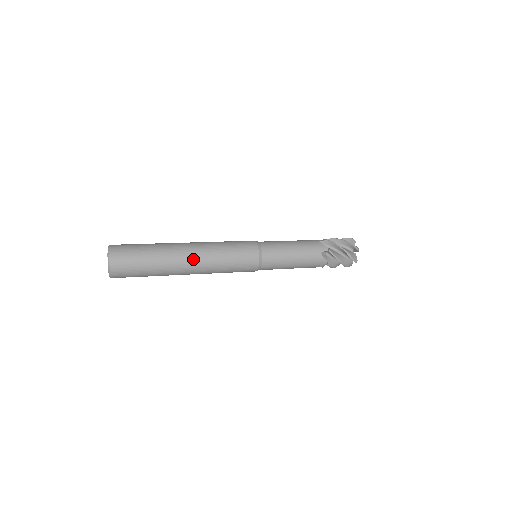
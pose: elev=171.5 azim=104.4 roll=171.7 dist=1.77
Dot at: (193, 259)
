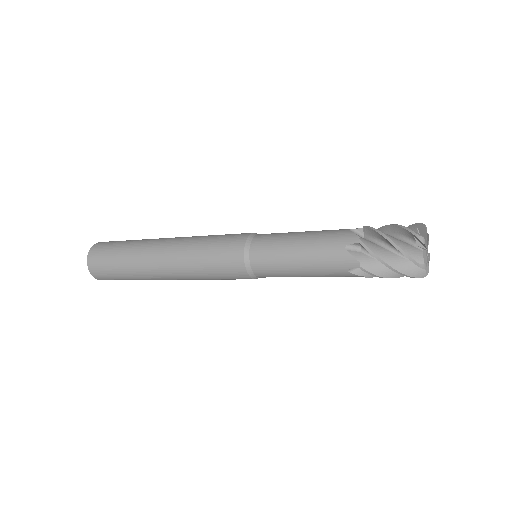
Dot at: (169, 275)
